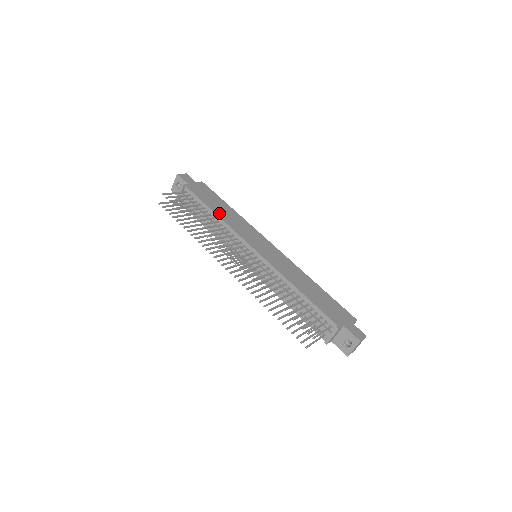
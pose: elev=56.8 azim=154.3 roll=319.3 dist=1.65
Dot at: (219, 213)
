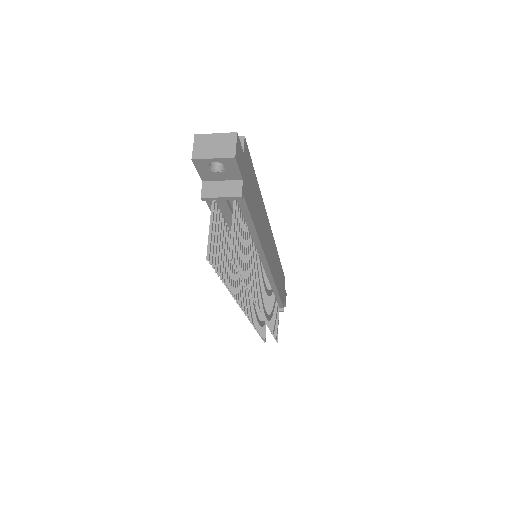
Dot at: (258, 227)
